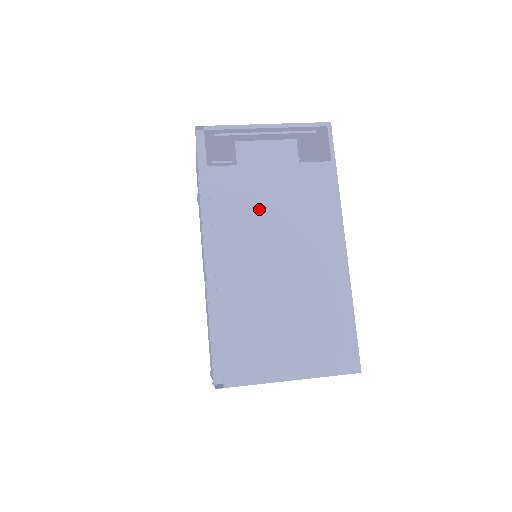
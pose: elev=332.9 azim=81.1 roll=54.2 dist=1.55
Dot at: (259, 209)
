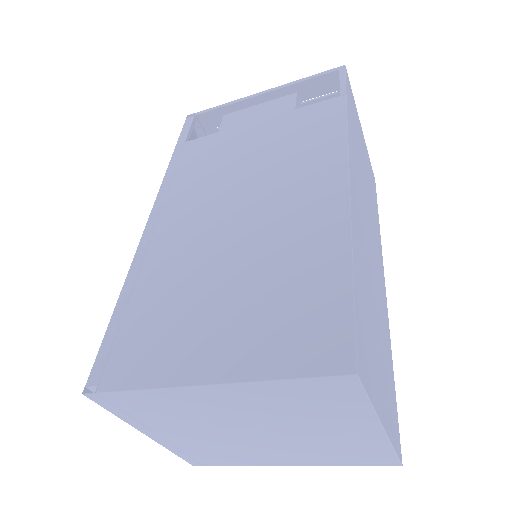
Dot at: (229, 163)
